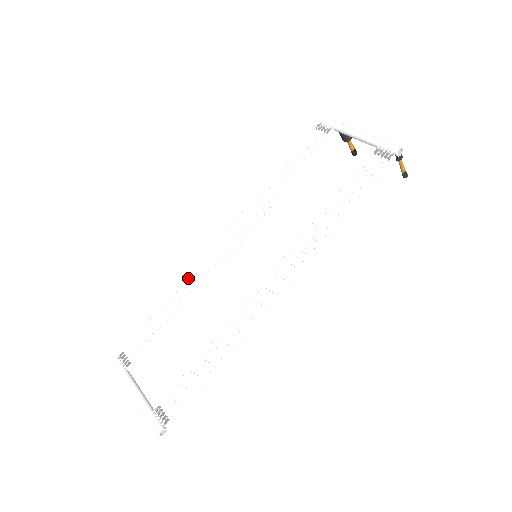
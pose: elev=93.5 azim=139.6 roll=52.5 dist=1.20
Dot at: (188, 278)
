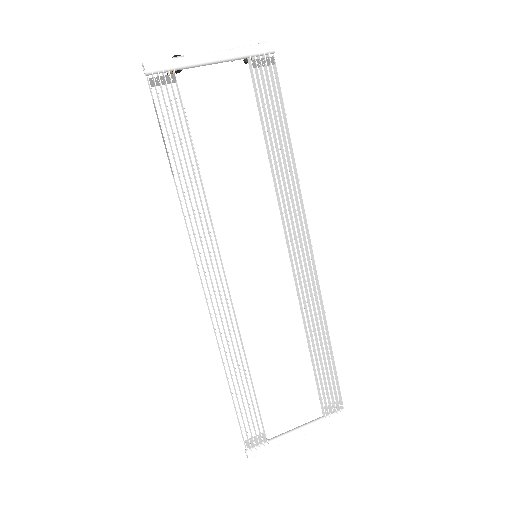
Dot at: (218, 343)
